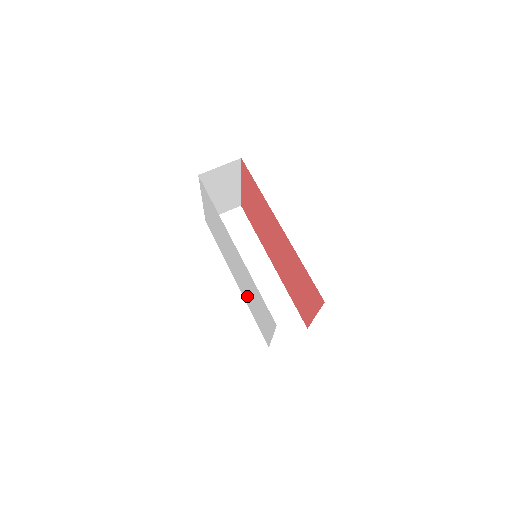
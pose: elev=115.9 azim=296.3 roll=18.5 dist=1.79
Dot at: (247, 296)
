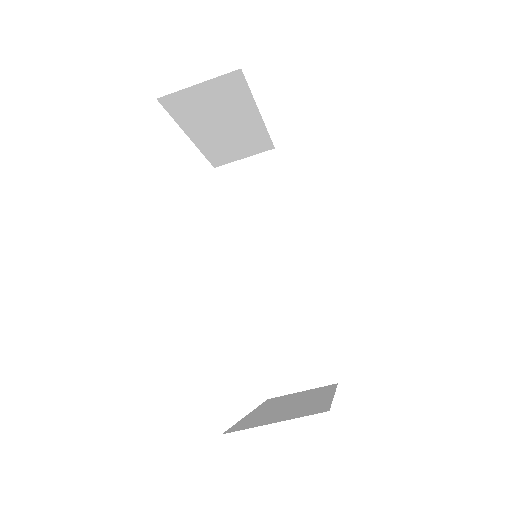
Dot at: occluded
